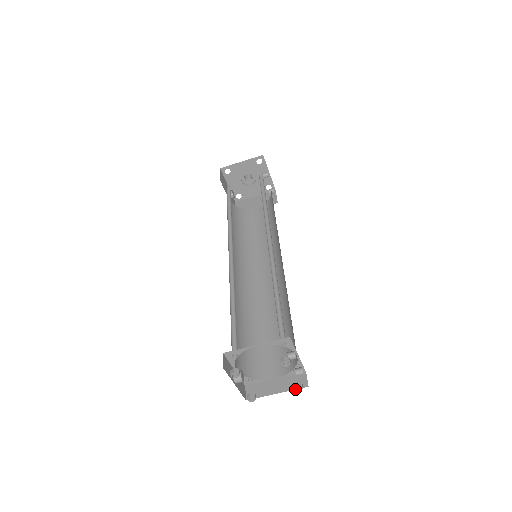
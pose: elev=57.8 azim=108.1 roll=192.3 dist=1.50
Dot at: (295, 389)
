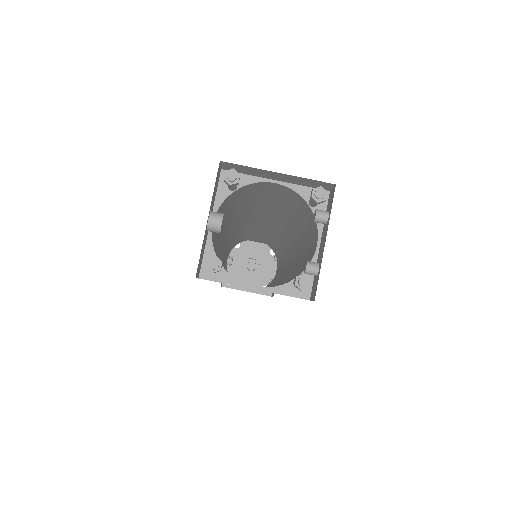
Dot at: (296, 280)
